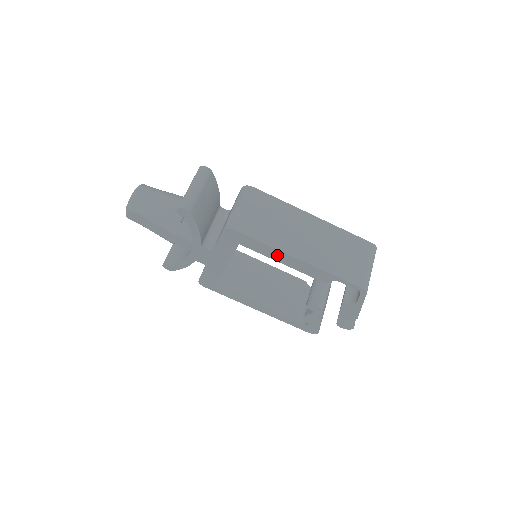
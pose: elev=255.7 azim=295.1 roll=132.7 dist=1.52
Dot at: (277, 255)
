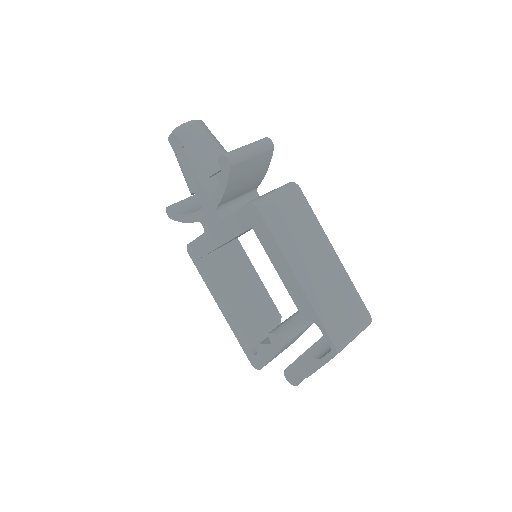
Dot at: (279, 261)
